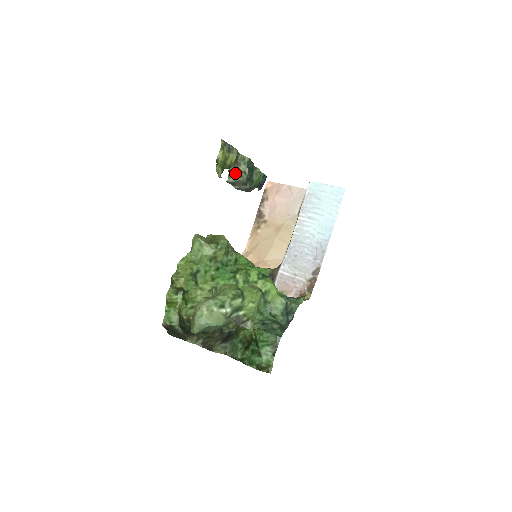
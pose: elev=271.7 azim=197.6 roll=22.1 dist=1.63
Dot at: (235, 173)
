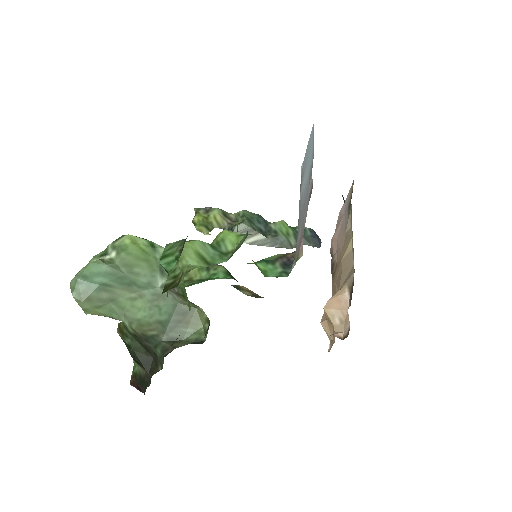
Dot at: (230, 227)
